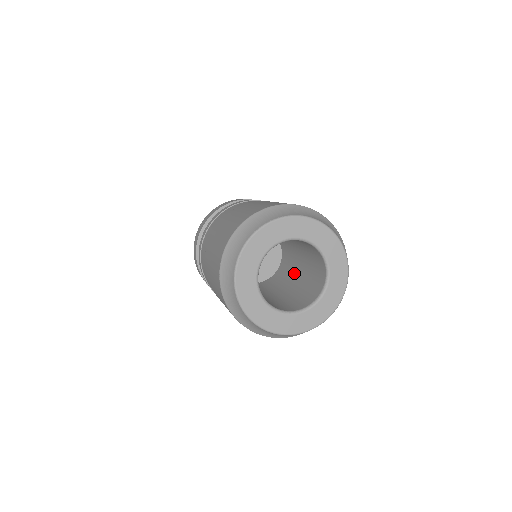
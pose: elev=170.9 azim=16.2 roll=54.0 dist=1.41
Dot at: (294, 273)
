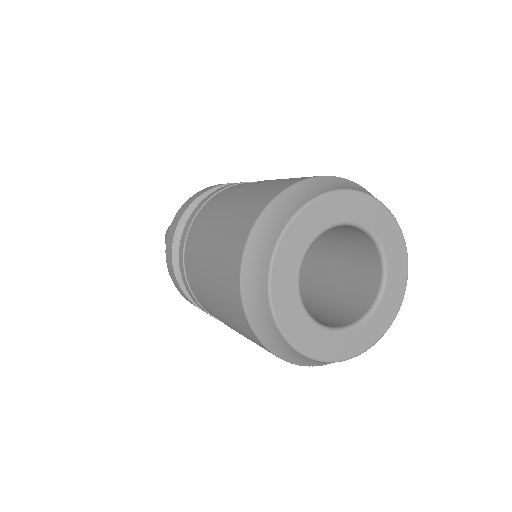
Dot at: (308, 288)
